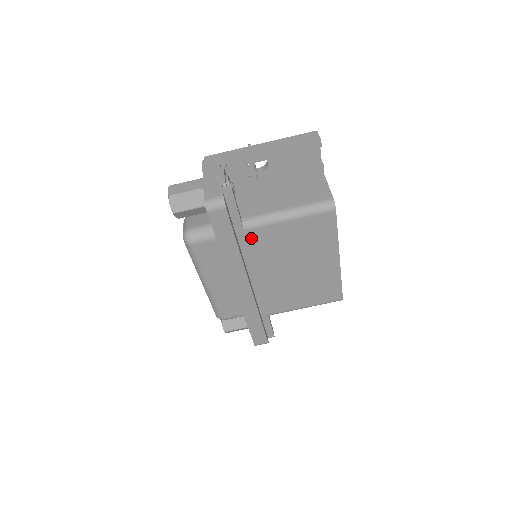
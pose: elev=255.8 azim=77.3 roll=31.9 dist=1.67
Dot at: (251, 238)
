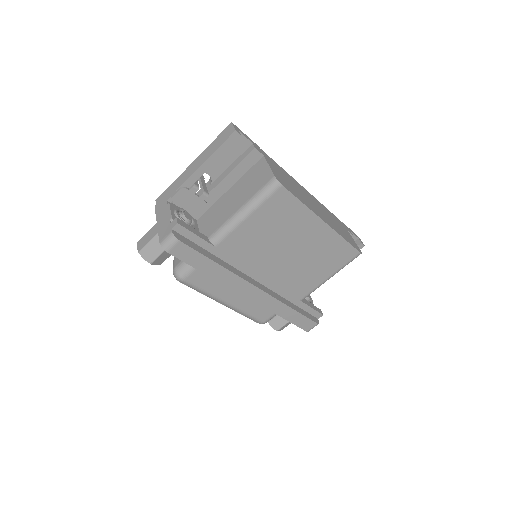
Dot at: (227, 249)
